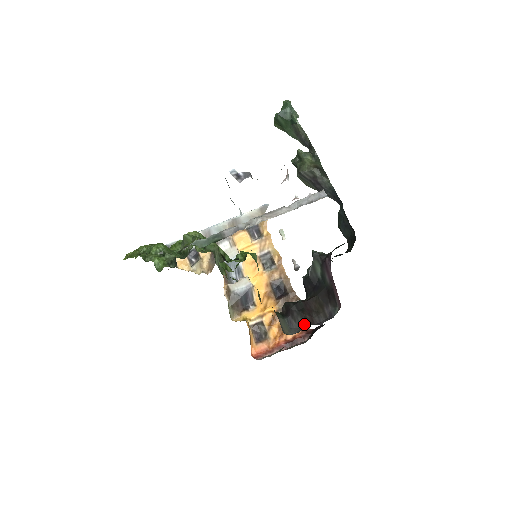
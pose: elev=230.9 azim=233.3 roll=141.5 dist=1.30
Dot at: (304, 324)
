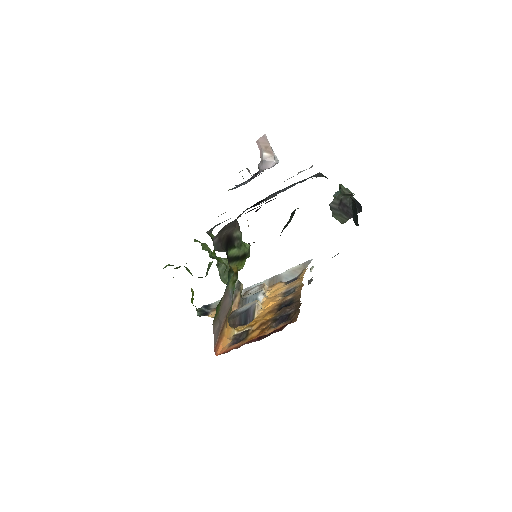
Dot at: occluded
